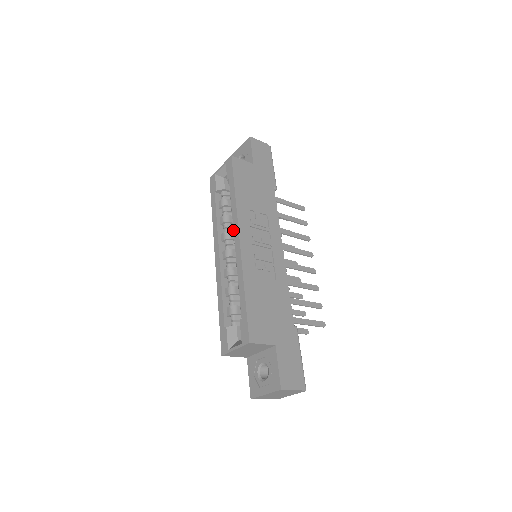
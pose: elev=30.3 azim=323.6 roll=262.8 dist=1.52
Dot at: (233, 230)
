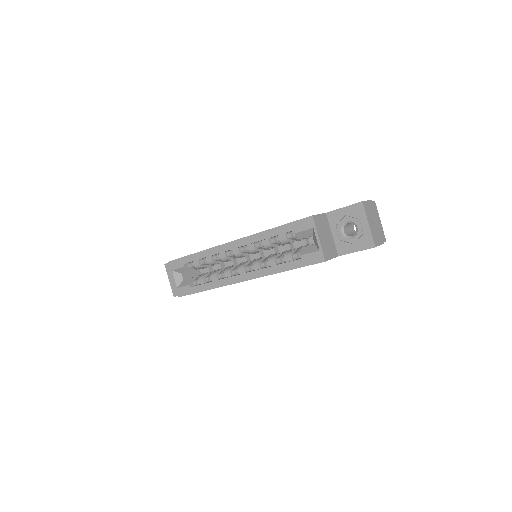
Dot at: (224, 258)
